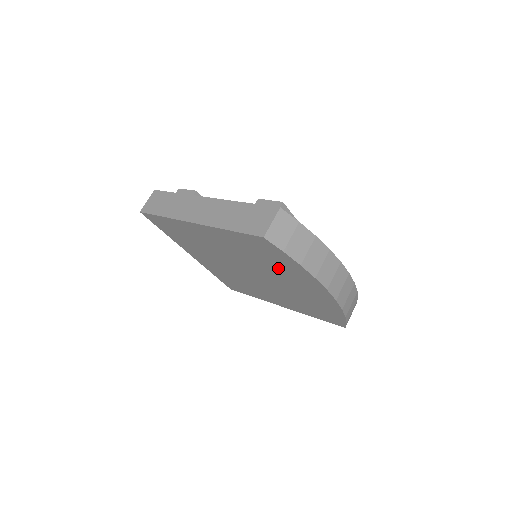
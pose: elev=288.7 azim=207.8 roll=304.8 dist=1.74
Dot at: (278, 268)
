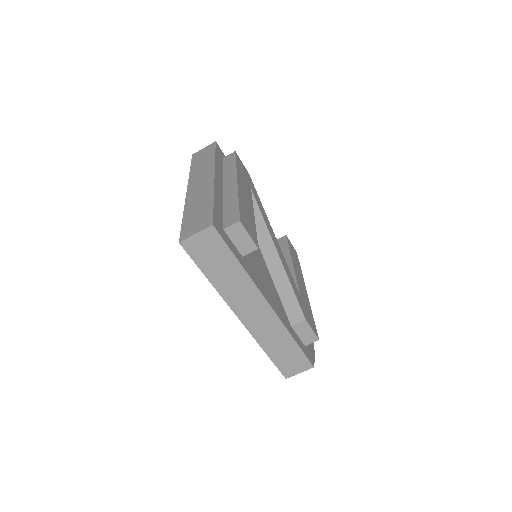
Dot at: occluded
